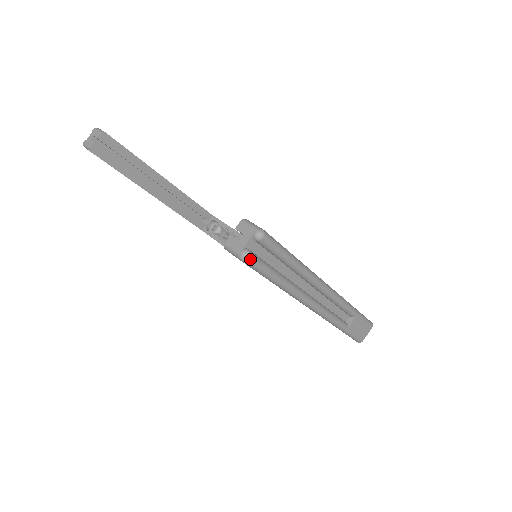
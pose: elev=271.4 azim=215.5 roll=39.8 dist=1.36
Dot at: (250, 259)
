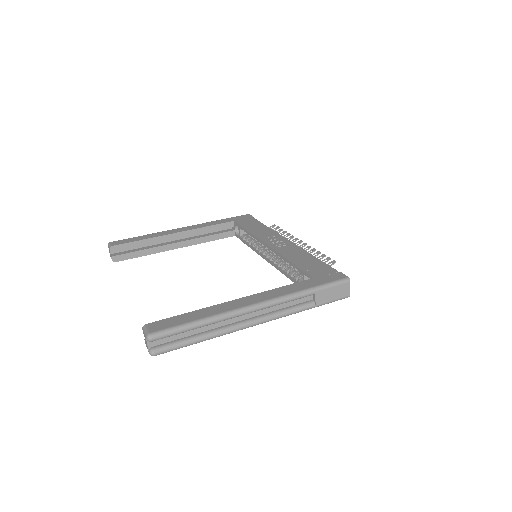
Dot at: (156, 353)
